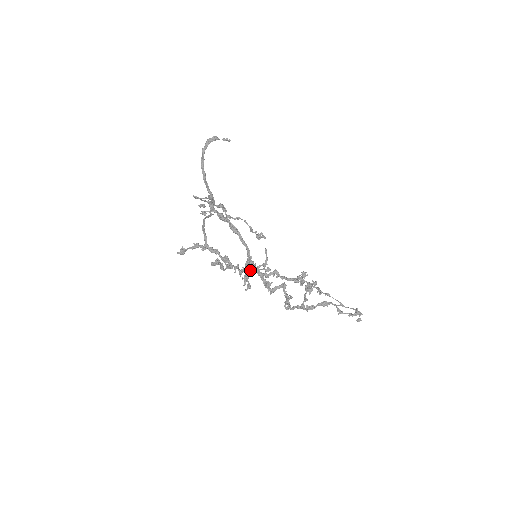
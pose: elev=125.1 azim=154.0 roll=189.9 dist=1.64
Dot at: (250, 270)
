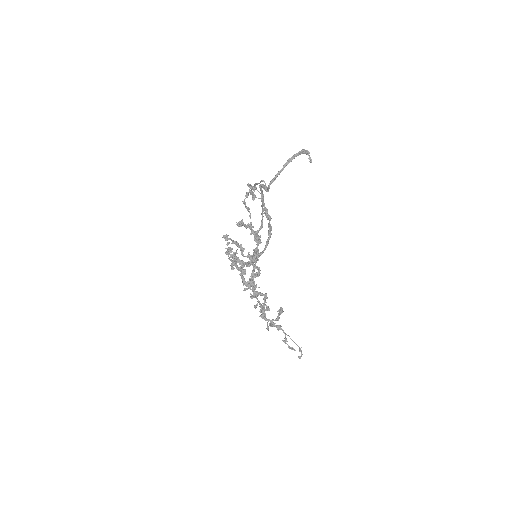
Dot at: (234, 258)
